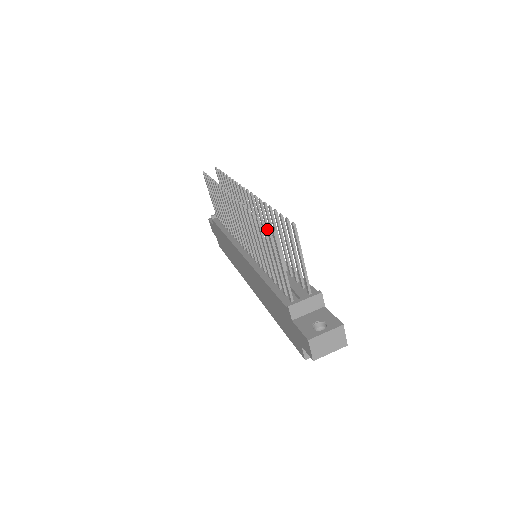
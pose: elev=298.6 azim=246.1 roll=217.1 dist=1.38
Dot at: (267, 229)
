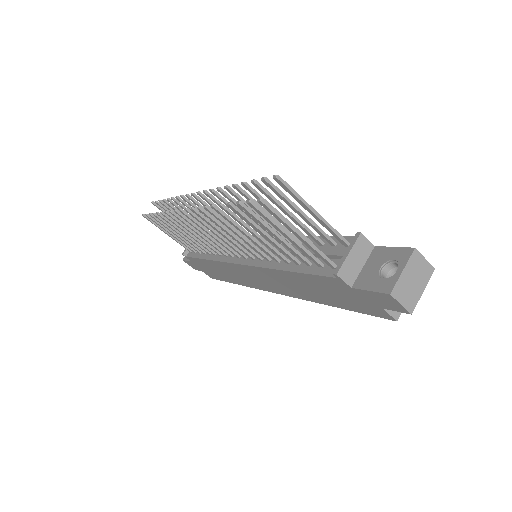
Dot at: (250, 205)
